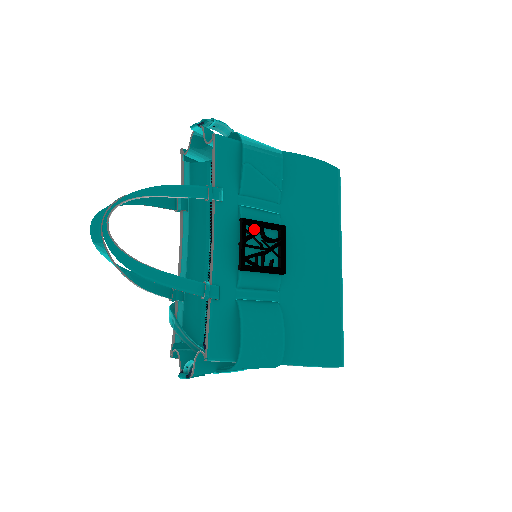
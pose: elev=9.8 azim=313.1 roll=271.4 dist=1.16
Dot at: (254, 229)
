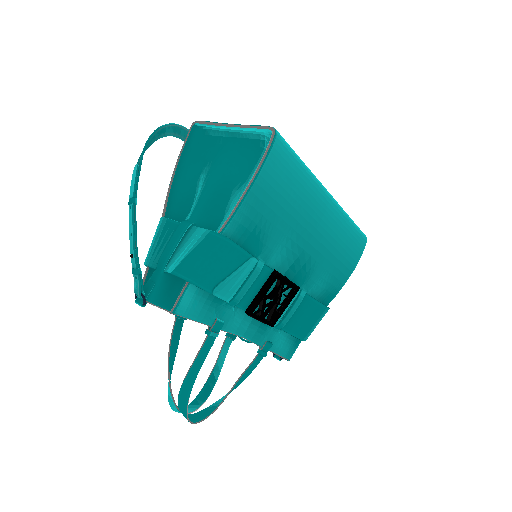
Dot at: (258, 301)
